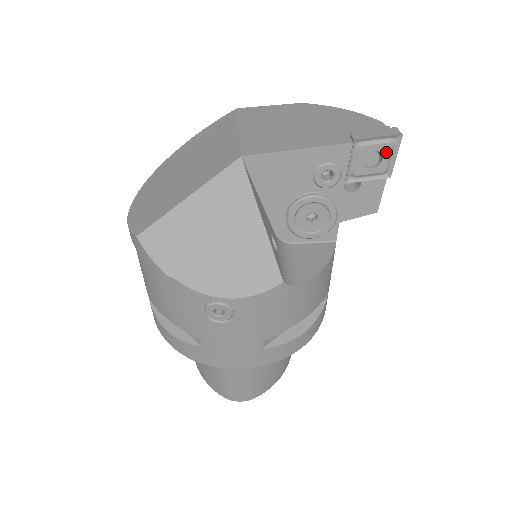
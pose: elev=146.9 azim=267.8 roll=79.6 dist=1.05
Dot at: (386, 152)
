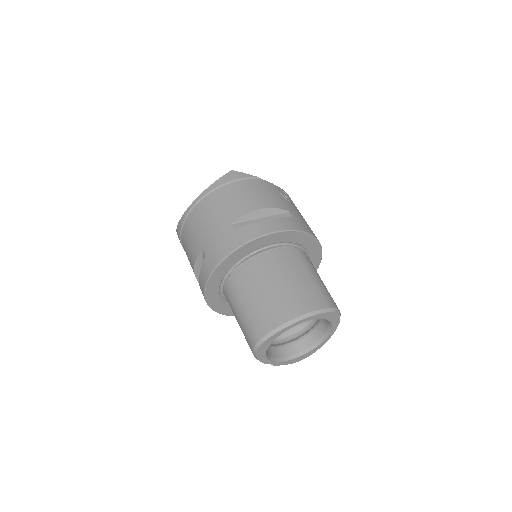
Dot at: occluded
